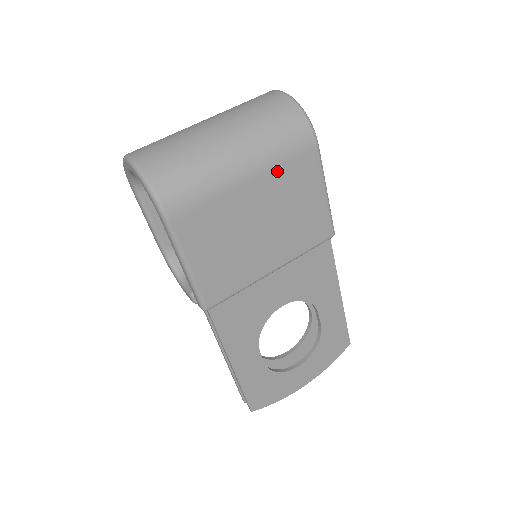
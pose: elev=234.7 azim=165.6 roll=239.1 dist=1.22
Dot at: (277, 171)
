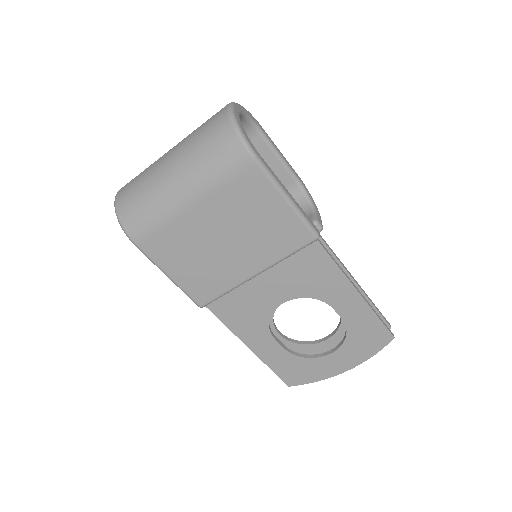
Dot at: (219, 192)
